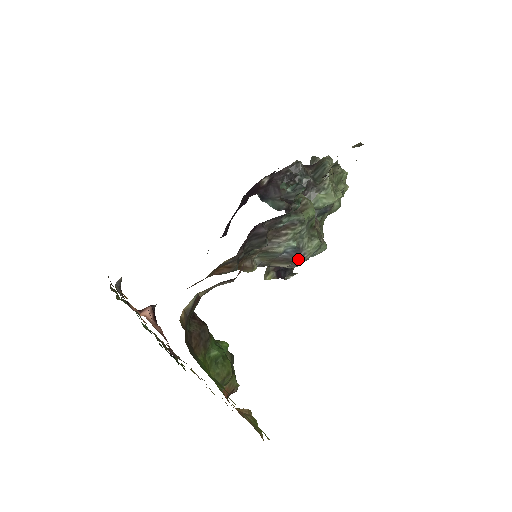
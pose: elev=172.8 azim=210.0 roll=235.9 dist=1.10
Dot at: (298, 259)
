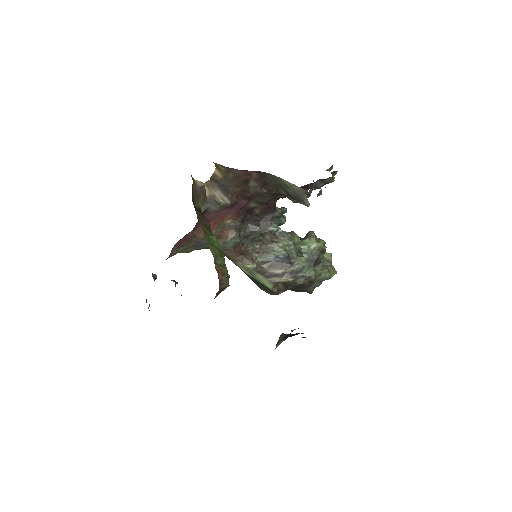
Dot at: (289, 264)
